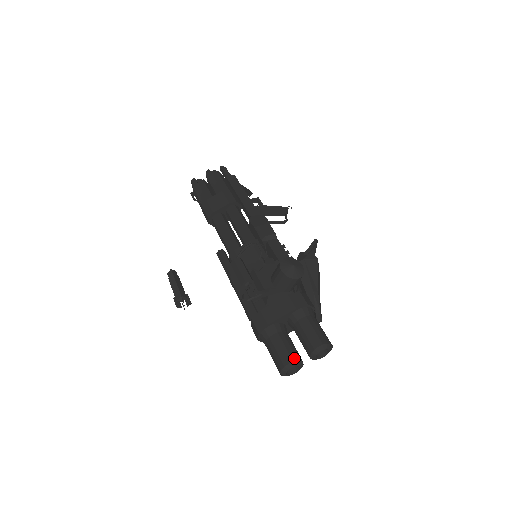
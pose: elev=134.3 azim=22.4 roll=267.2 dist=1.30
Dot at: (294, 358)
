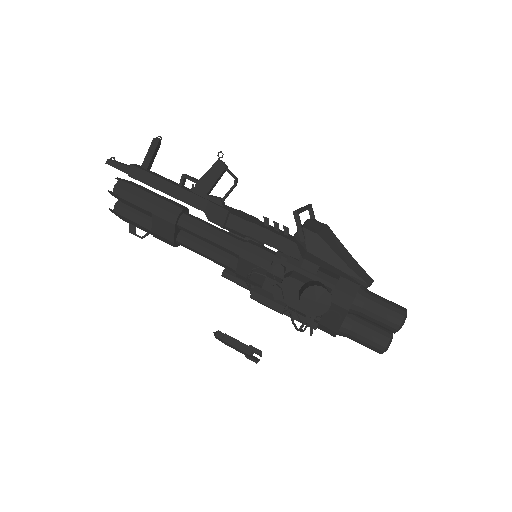
Dot at: (384, 344)
